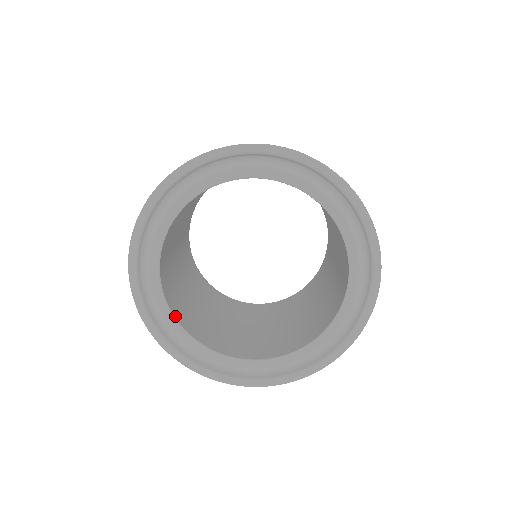
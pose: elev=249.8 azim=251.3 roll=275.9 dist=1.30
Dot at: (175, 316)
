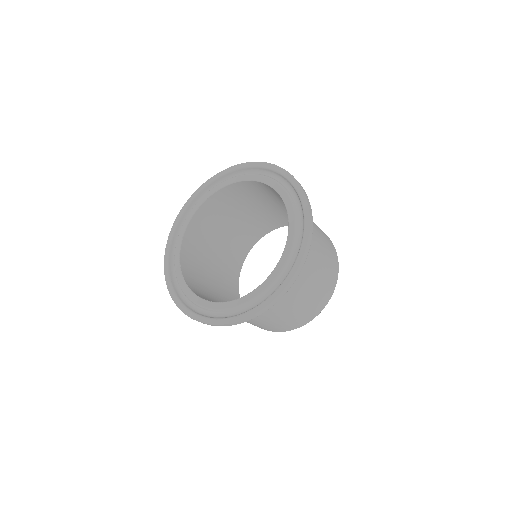
Dot at: (200, 297)
